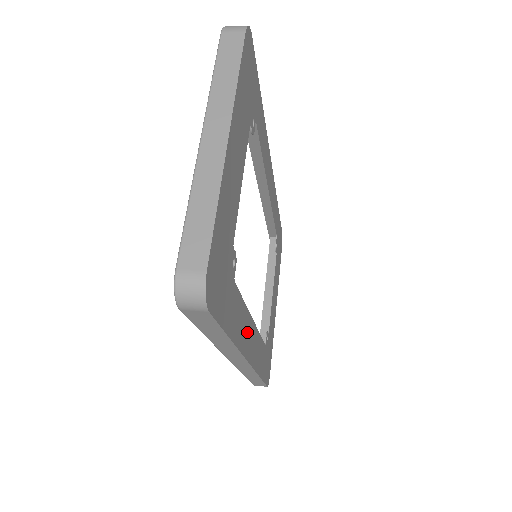
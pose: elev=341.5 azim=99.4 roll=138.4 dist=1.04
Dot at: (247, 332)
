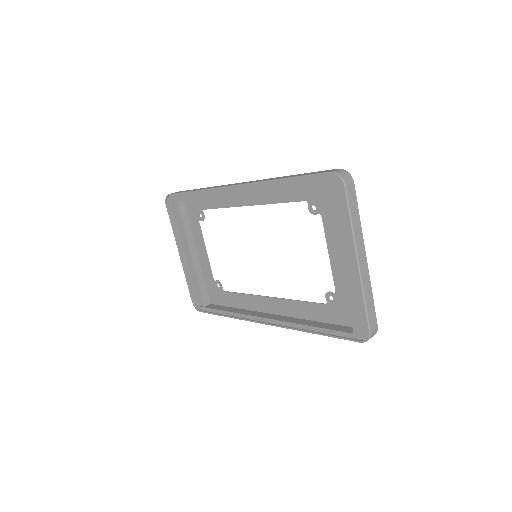
Dot at: (285, 309)
